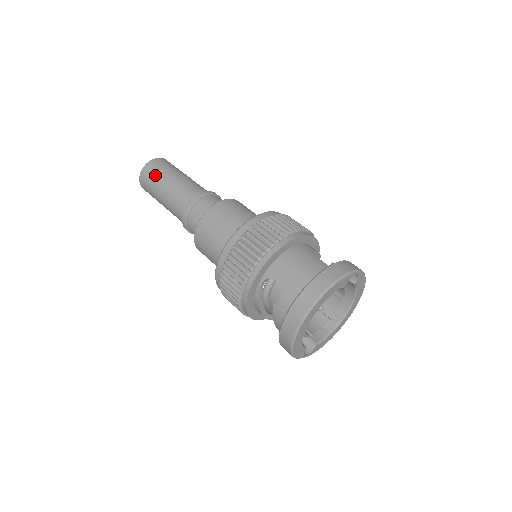
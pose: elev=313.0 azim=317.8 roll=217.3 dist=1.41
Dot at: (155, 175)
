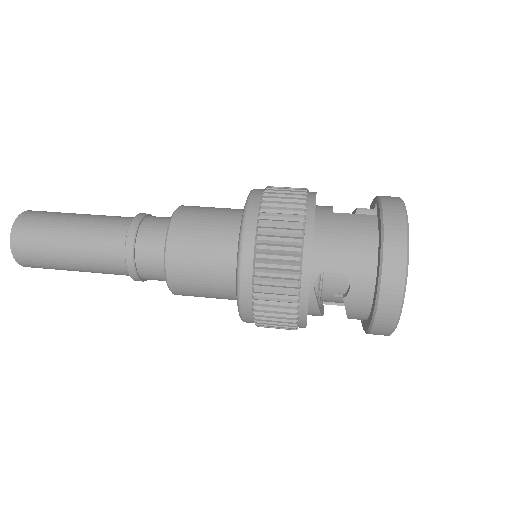
Dot at: (39, 240)
